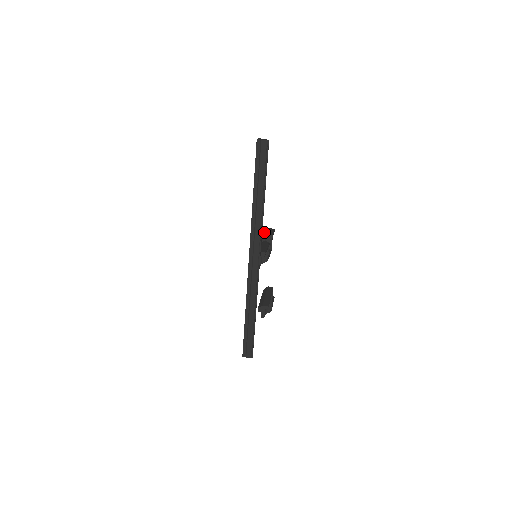
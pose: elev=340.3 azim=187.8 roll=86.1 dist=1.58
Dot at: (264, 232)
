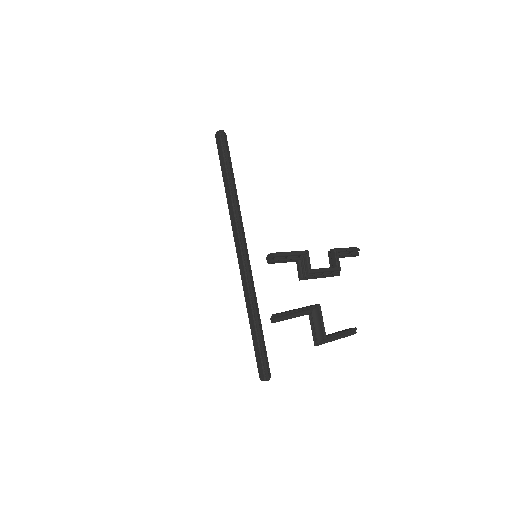
Dot at: occluded
